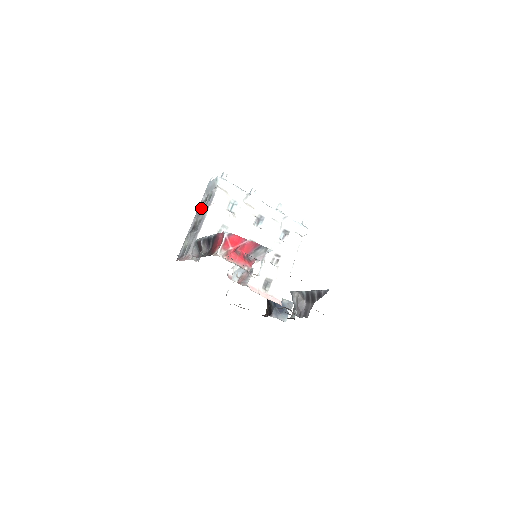
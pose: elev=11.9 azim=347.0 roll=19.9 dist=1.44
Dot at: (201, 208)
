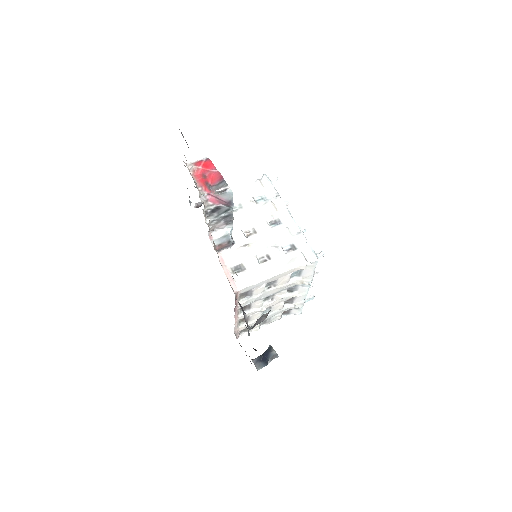
Dot at: occluded
